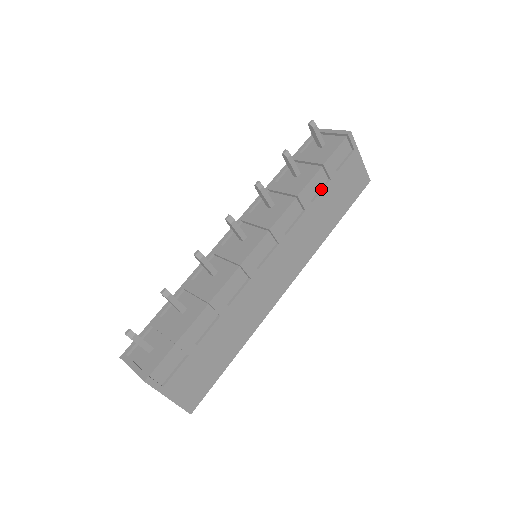
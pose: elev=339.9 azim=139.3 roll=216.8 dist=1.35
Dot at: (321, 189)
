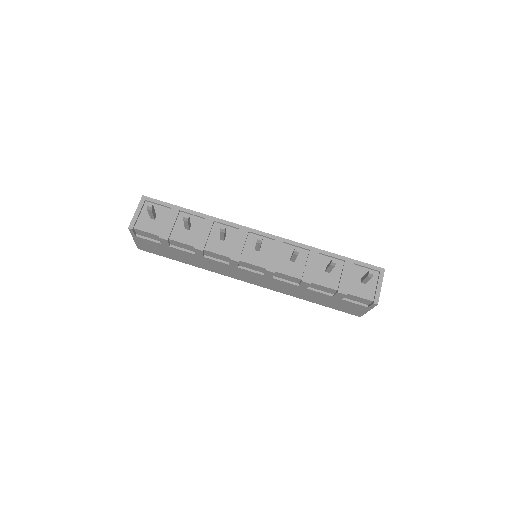
Dot at: (322, 292)
